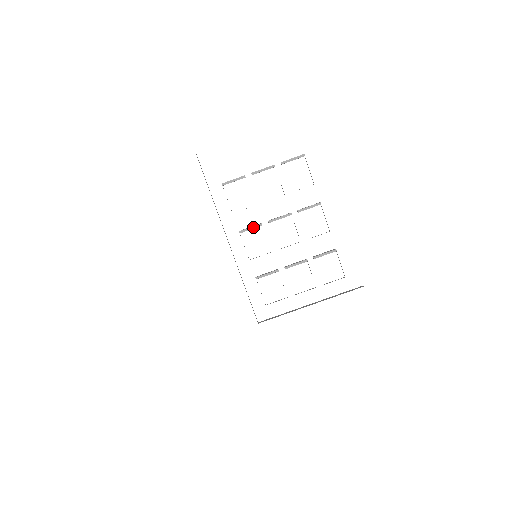
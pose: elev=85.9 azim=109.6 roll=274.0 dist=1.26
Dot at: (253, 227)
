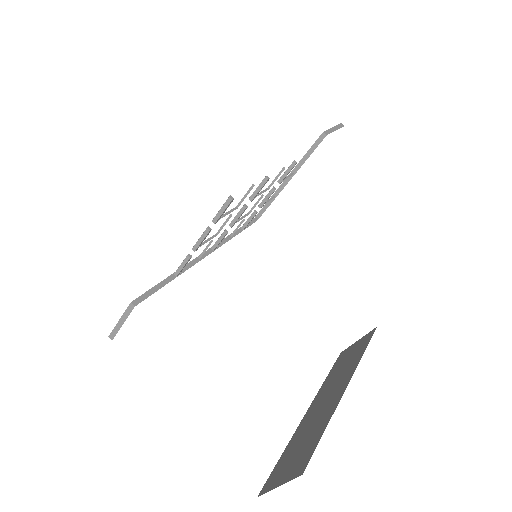
Dot at: occluded
